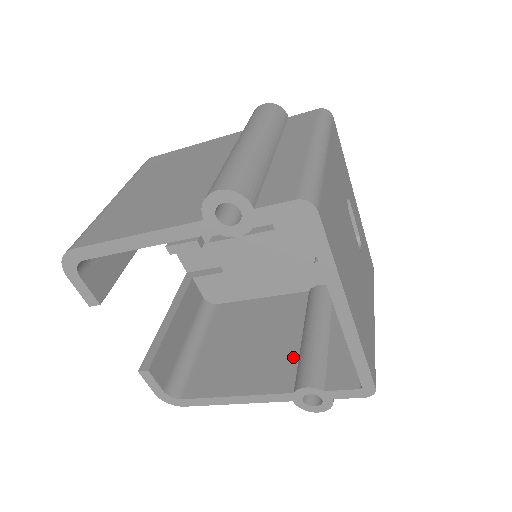
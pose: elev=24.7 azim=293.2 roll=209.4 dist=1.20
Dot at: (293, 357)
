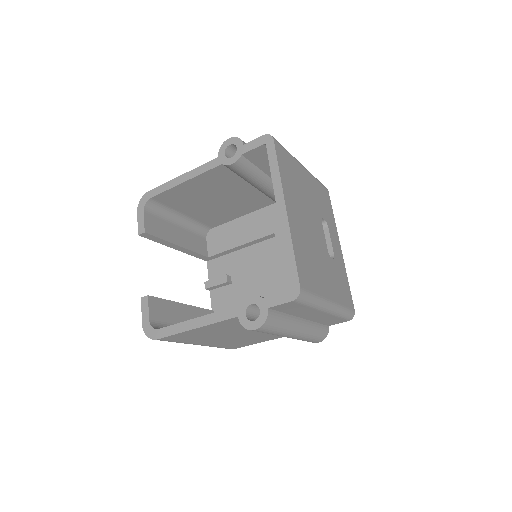
Dot at: occluded
